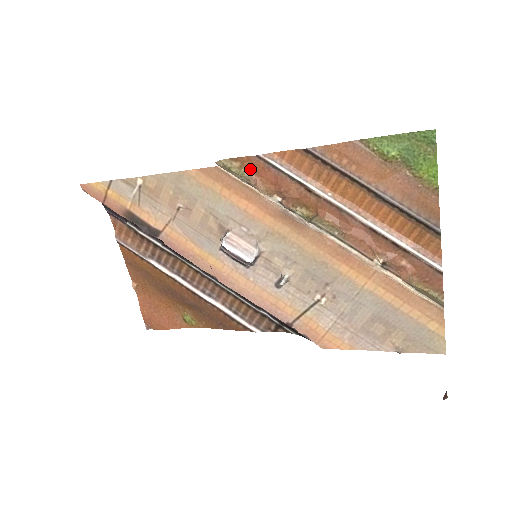
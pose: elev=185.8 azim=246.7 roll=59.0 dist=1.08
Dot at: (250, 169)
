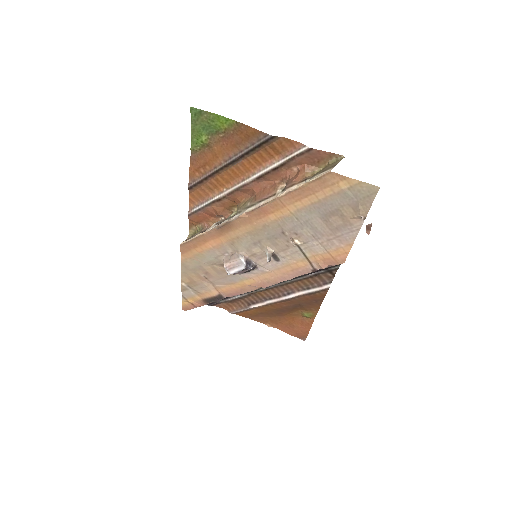
Dot at: (198, 223)
